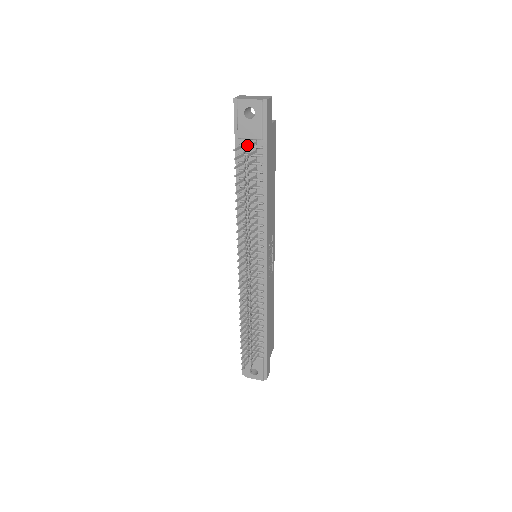
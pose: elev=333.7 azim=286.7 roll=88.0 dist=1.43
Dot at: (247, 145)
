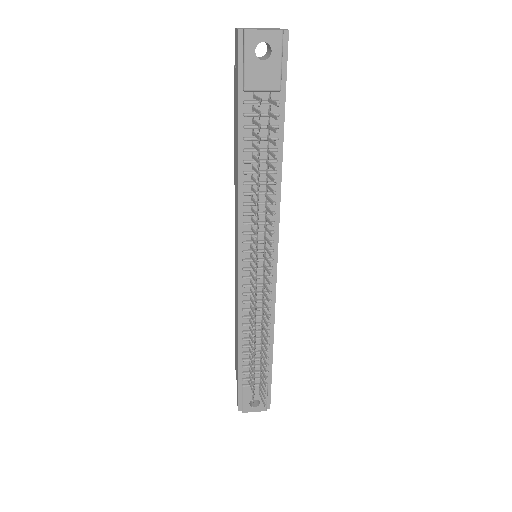
Dot at: (257, 100)
